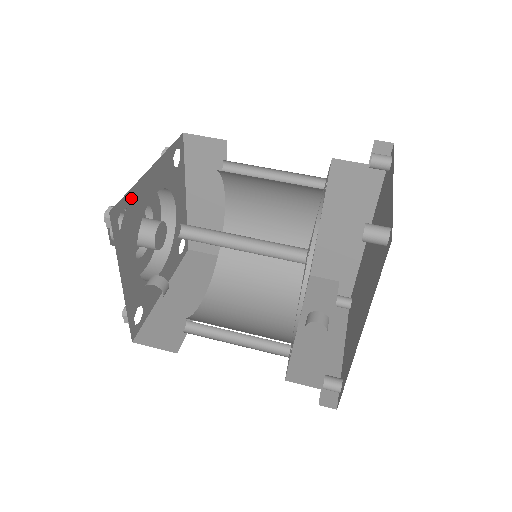
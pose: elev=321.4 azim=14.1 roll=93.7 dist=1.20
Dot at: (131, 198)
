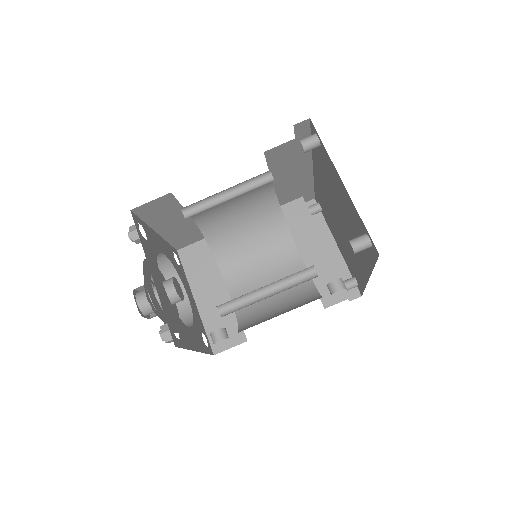
Dot at: (166, 314)
